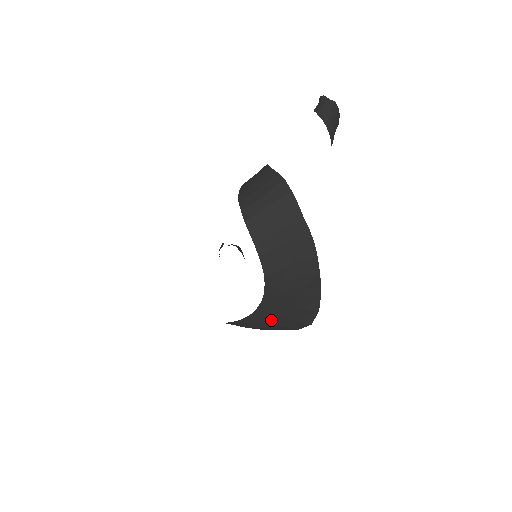
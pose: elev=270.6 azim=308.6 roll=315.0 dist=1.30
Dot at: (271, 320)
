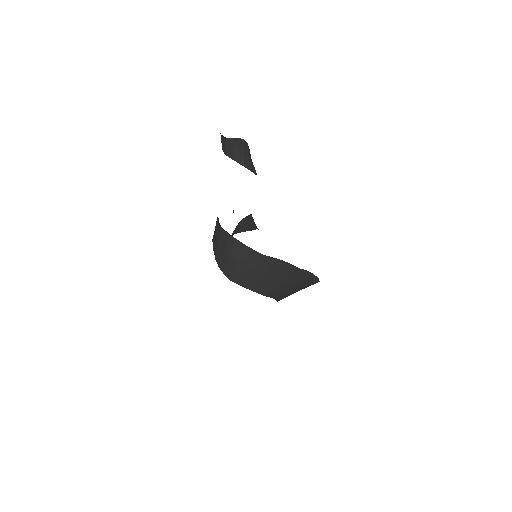
Dot at: occluded
